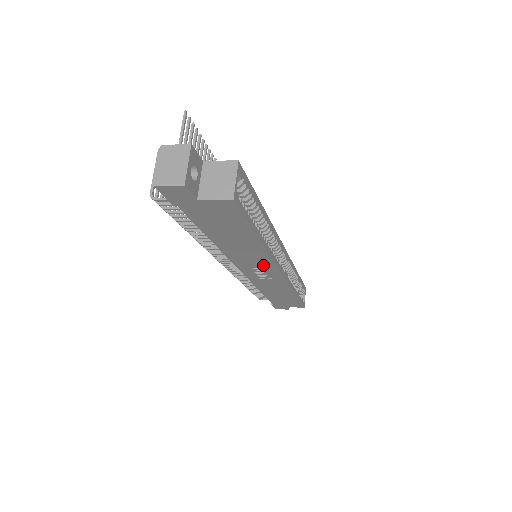
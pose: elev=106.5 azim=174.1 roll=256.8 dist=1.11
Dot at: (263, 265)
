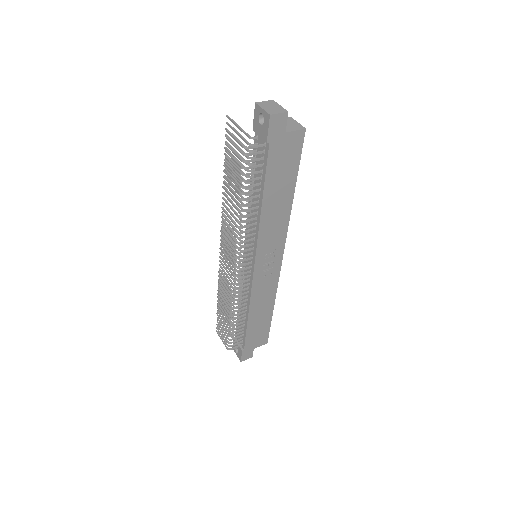
Dot at: (277, 244)
